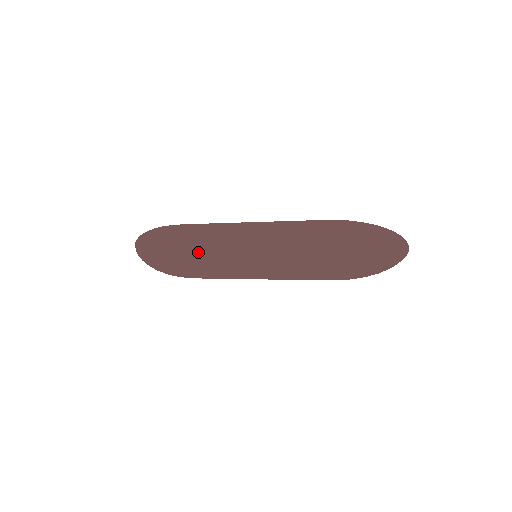
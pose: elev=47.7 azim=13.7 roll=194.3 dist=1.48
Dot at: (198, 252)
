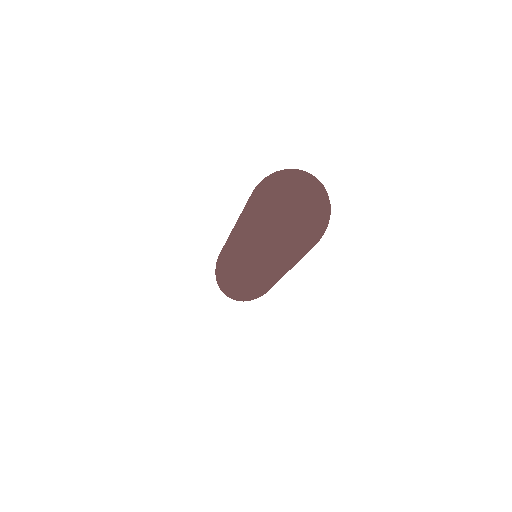
Dot at: (224, 271)
